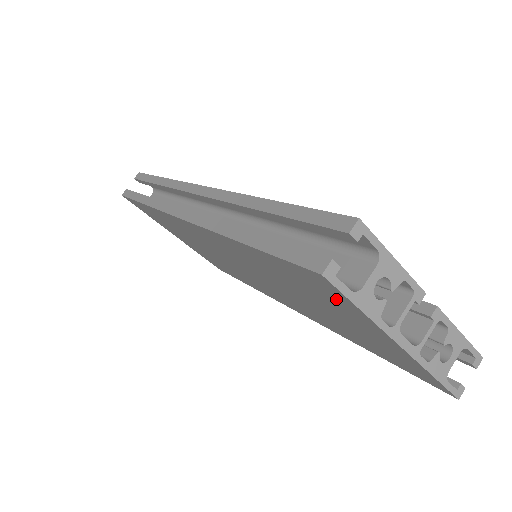
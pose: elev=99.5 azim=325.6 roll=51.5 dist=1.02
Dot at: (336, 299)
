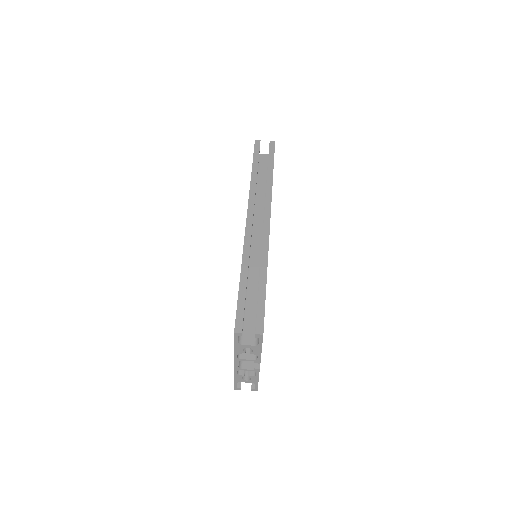
Dot at: occluded
